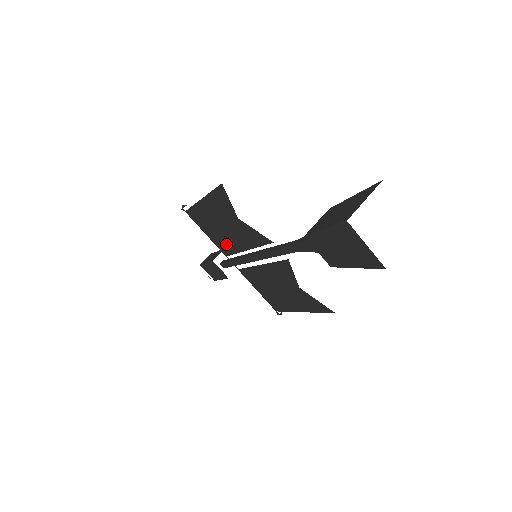
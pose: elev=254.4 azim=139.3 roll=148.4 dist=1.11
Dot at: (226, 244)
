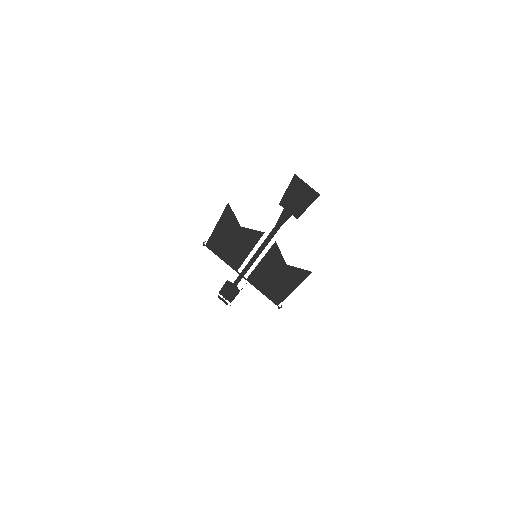
Dot at: (235, 258)
